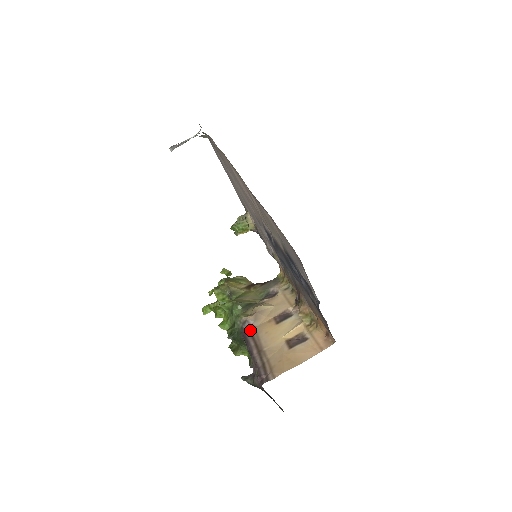
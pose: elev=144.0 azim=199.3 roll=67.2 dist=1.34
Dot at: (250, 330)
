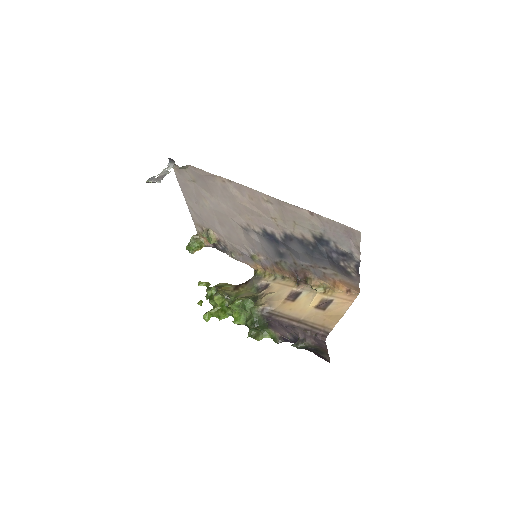
Dot at: (272, 313)
